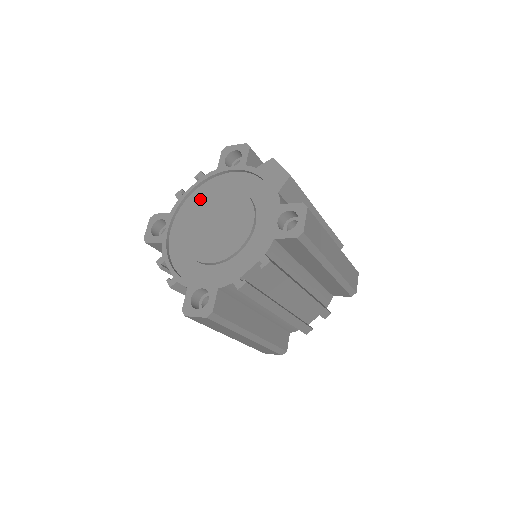
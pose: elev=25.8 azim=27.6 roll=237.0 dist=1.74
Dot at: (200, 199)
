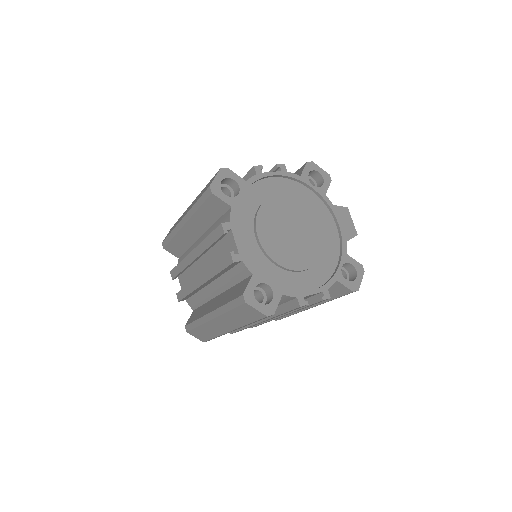
Dot at: (276, 191)
